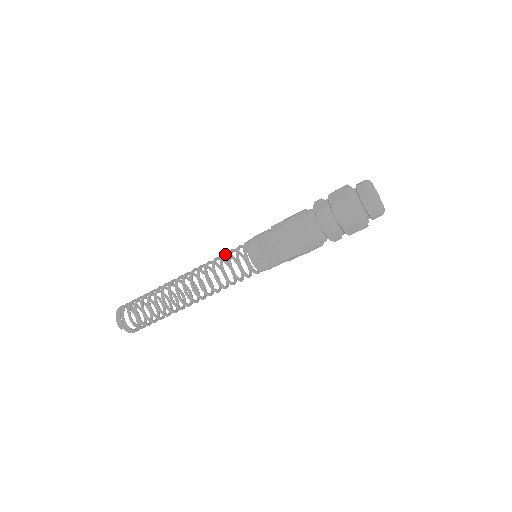
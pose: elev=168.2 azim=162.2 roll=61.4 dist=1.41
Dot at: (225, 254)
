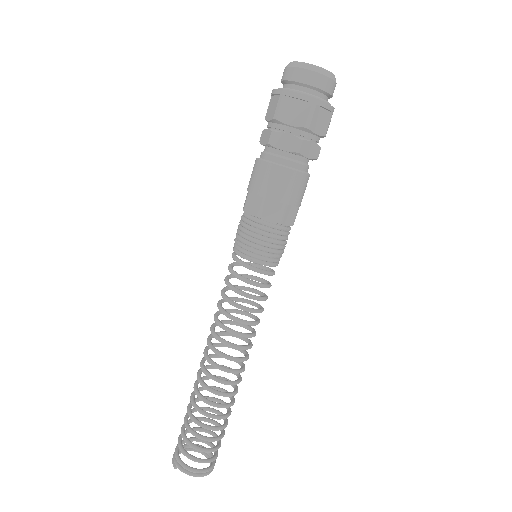
Dot at: (239, 286)
